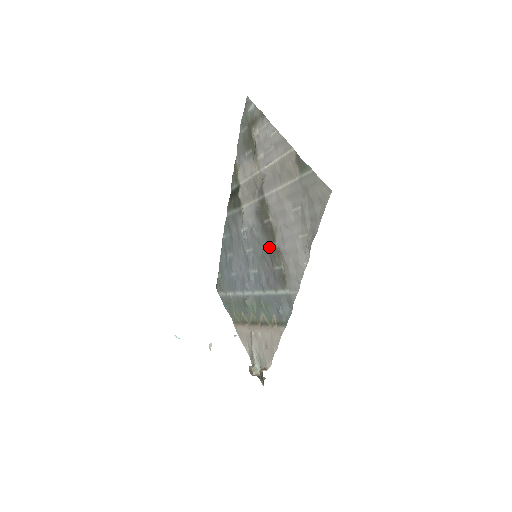
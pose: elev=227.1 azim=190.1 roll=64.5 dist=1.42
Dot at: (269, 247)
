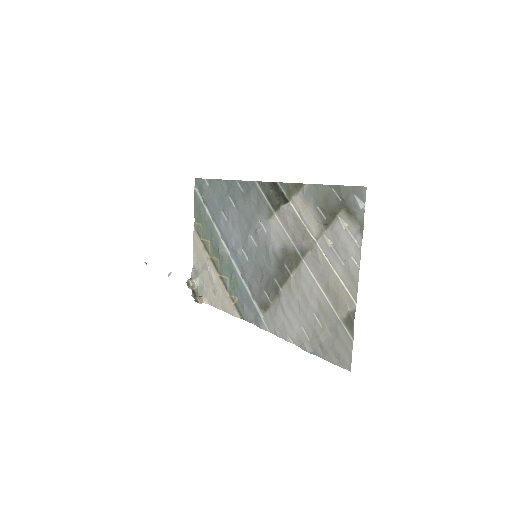
Dot at: (273, 279)
